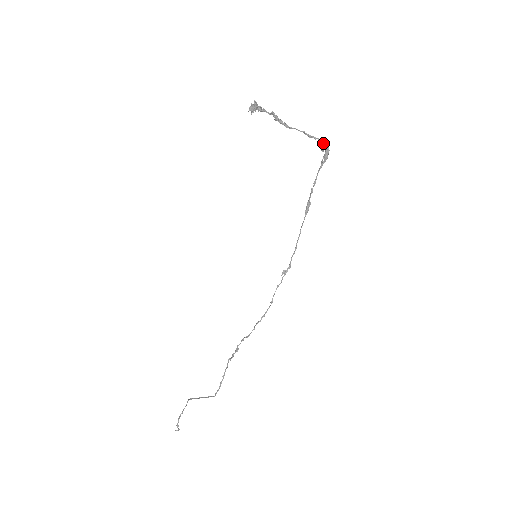
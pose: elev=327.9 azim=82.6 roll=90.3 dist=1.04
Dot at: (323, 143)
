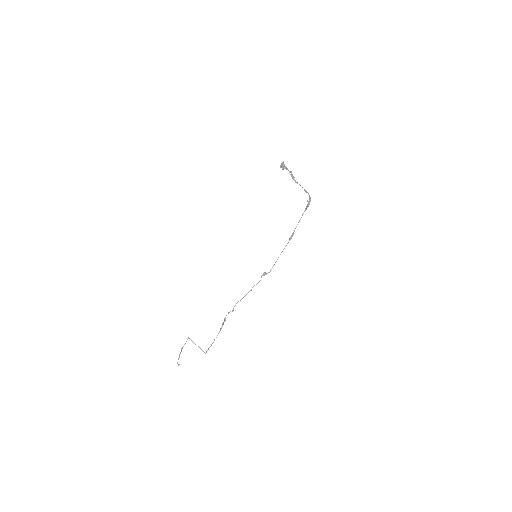
Dot at: (309, 196)
